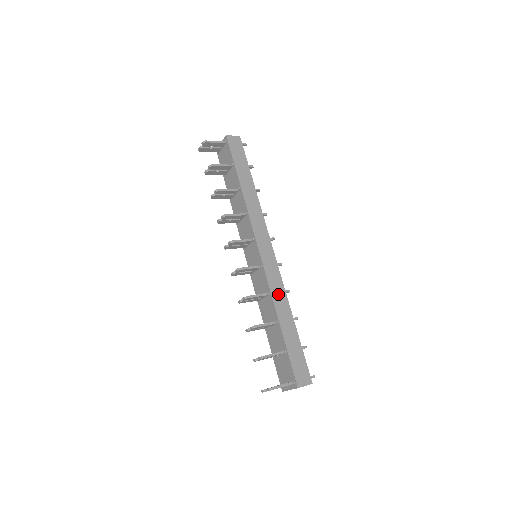
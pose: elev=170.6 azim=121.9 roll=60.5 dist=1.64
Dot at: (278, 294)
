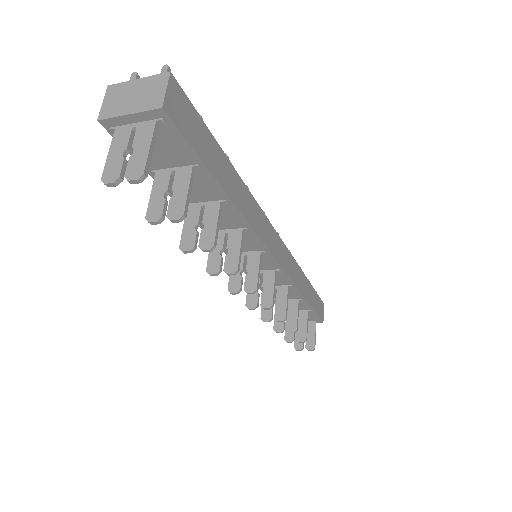
Dot at: (297, 277)
